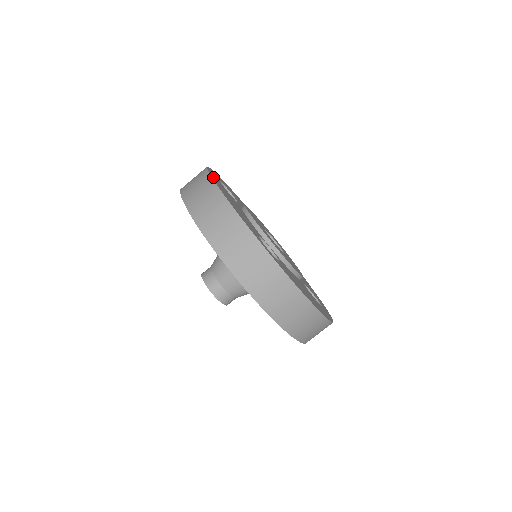
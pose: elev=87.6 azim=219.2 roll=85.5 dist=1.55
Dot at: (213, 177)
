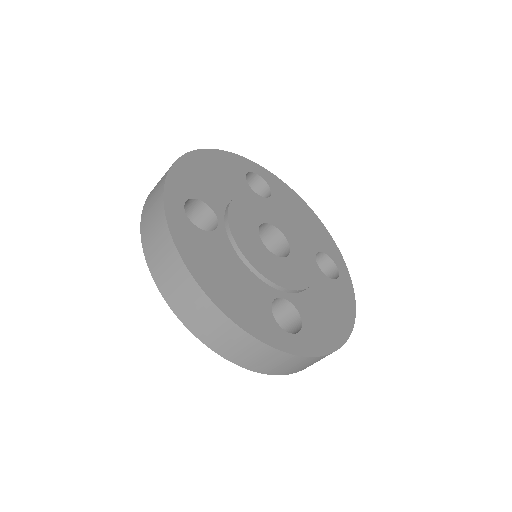
Dot at: (217, 154)
